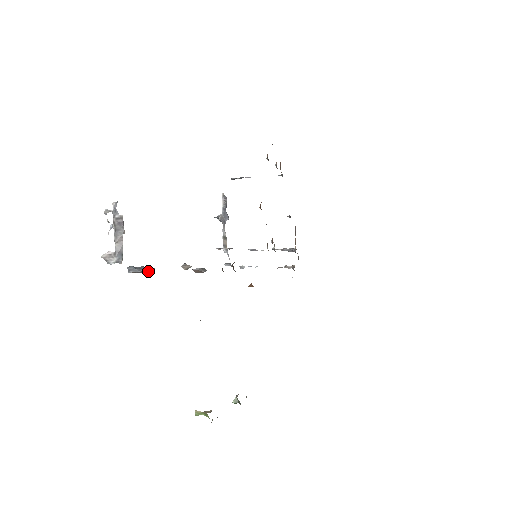
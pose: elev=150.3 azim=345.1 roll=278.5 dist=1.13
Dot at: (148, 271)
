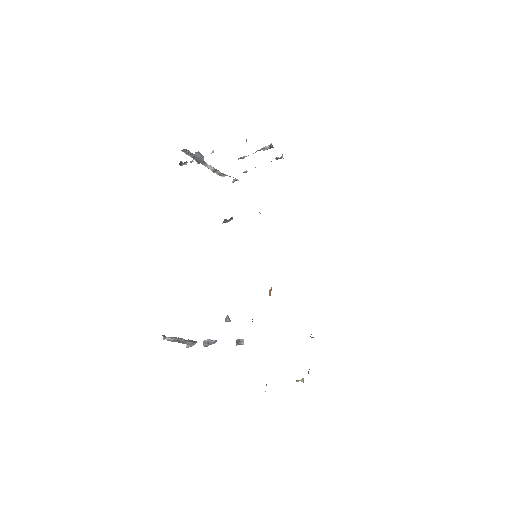
Dot at: (214, 342)
